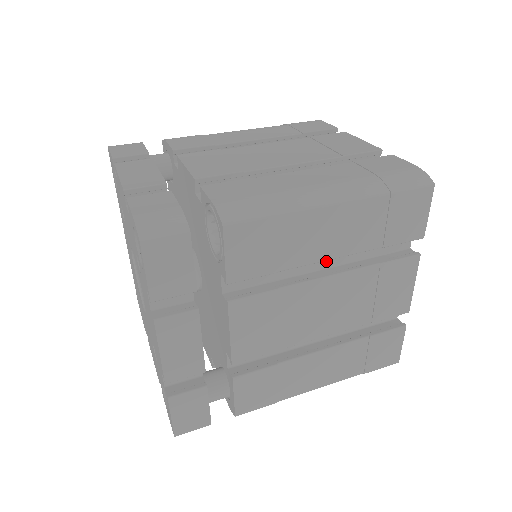
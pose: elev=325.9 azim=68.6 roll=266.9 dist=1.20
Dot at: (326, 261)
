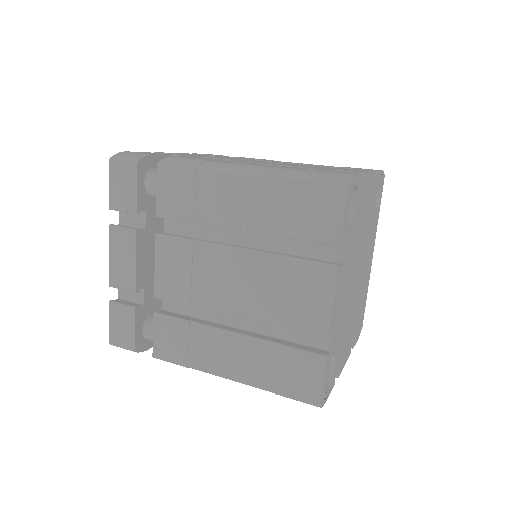
Dot at: (249, 240)
